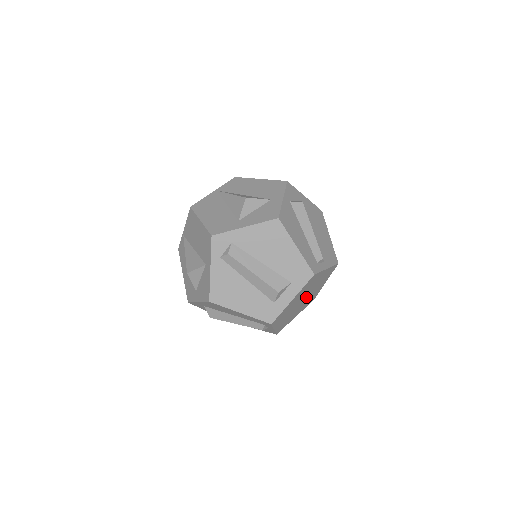
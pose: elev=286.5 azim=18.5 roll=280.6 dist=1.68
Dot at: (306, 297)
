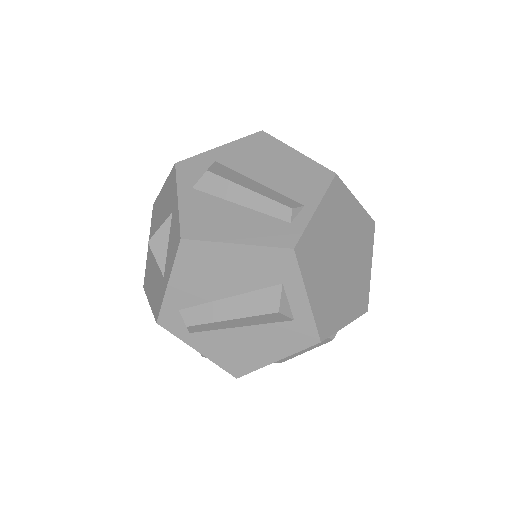
Dot at: (344, 252)
